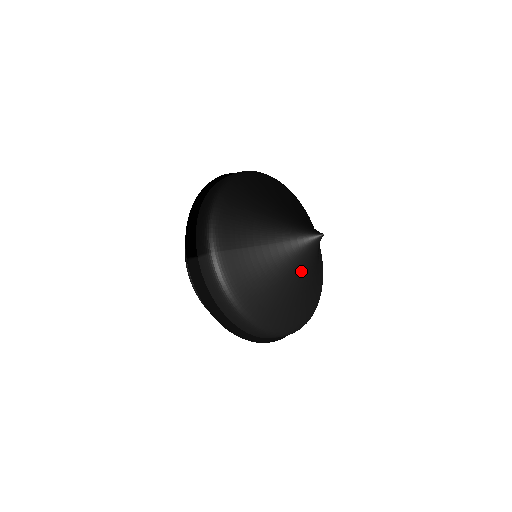
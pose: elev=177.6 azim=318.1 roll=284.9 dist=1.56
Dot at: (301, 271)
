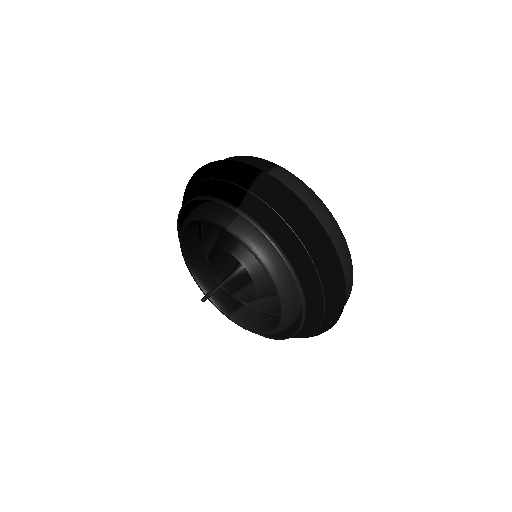
Dot at: occluded
